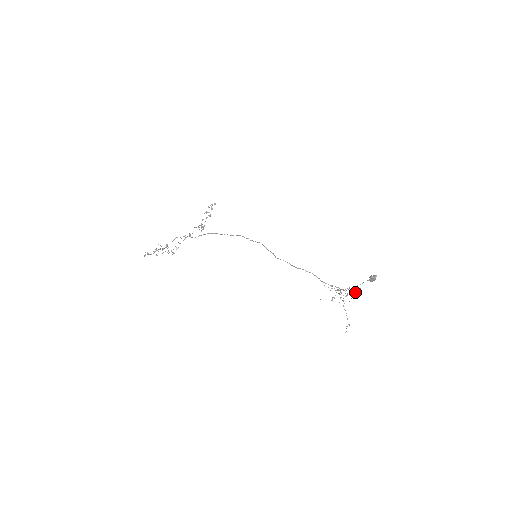
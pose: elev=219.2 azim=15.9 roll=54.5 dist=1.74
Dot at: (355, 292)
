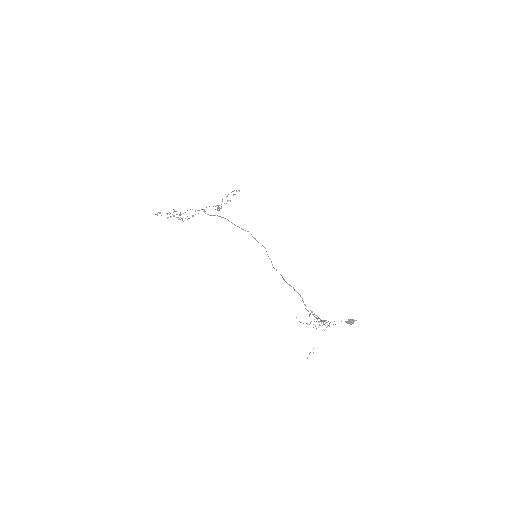
Dot at: occluded
